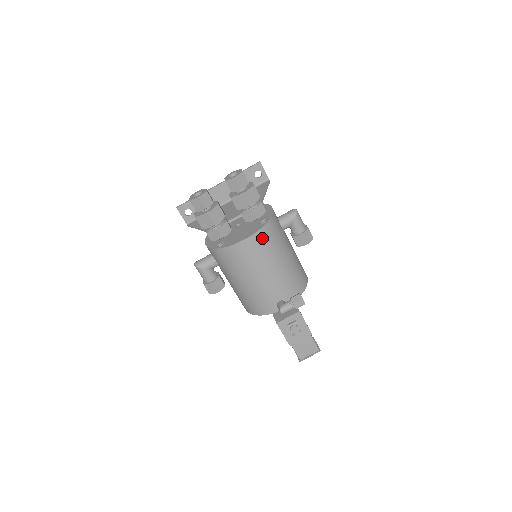
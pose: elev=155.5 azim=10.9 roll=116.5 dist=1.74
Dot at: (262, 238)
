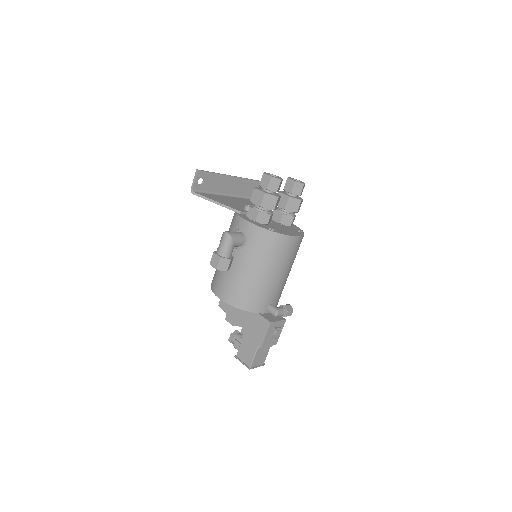
Dot at: (300, 243)
